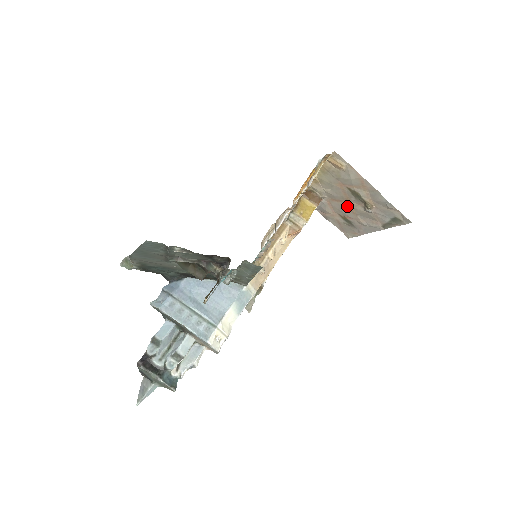
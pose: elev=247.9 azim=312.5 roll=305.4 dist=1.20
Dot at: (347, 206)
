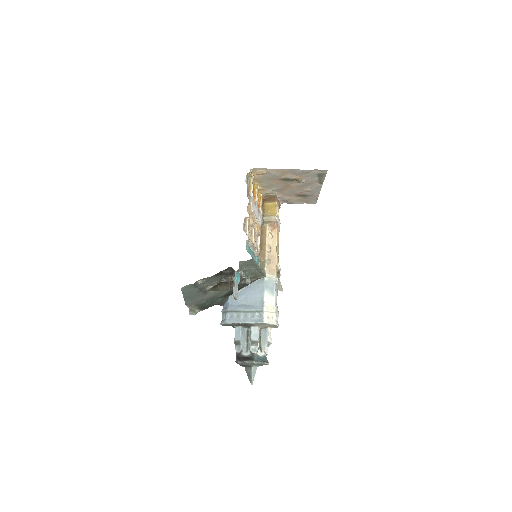
Dot at: (291, 188)
